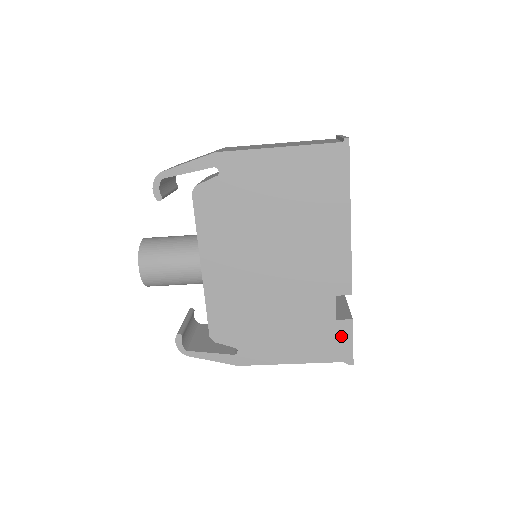
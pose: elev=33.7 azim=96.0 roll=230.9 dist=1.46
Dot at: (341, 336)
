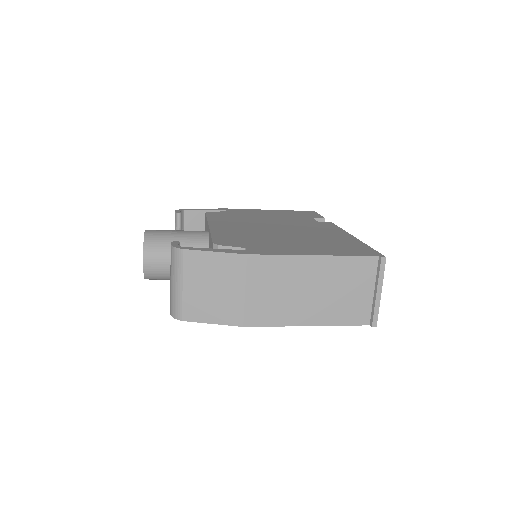
Dot at: occluded
